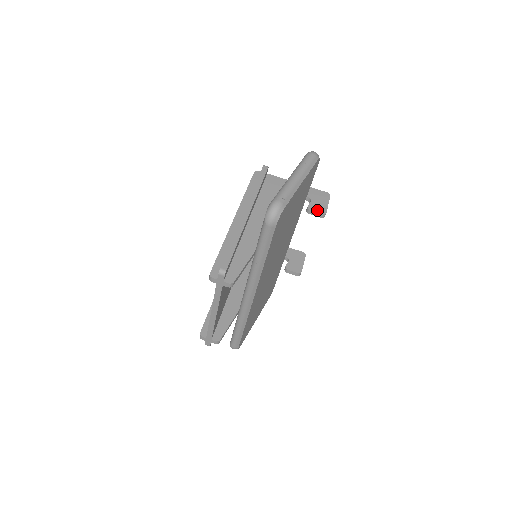
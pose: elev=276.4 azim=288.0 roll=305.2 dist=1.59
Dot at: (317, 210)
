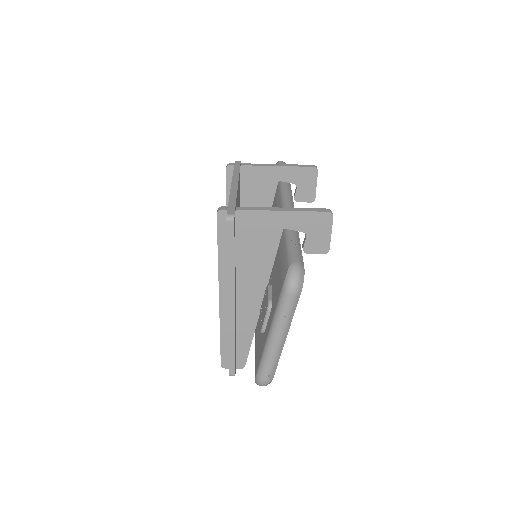
Dot at: (316, 251)
